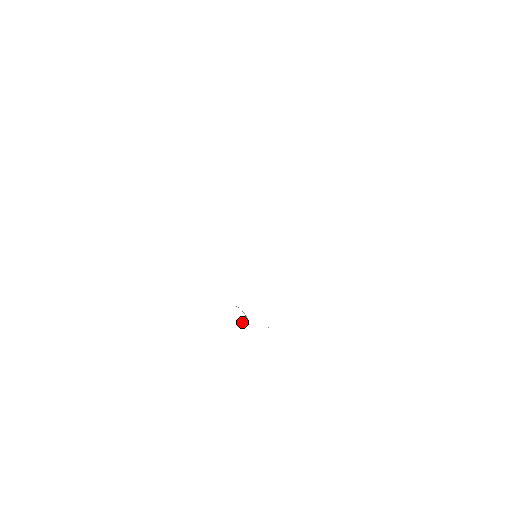
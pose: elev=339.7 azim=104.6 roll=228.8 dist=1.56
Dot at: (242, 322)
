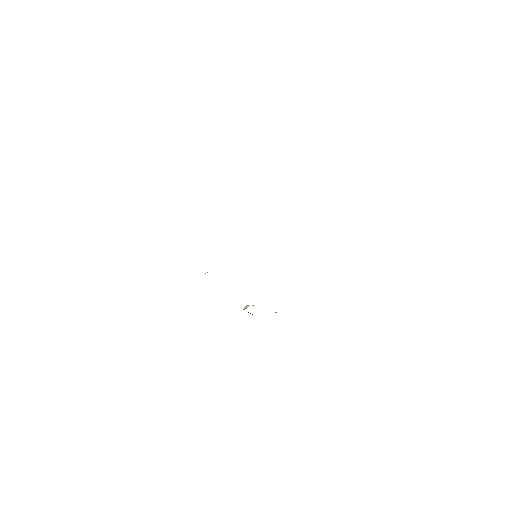
Dot at: occluded
